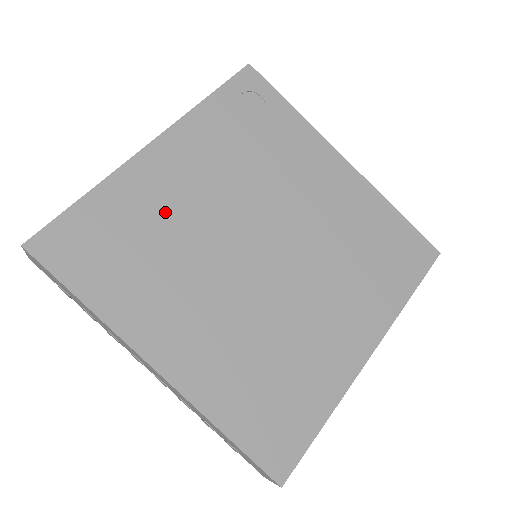
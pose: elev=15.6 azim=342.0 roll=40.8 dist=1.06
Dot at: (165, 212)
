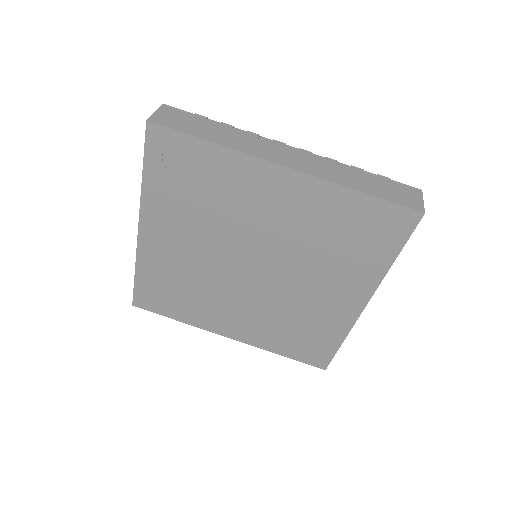
Dot at: (179, 268)
